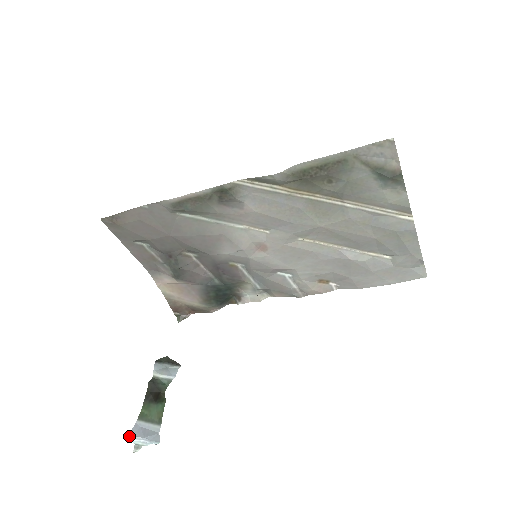
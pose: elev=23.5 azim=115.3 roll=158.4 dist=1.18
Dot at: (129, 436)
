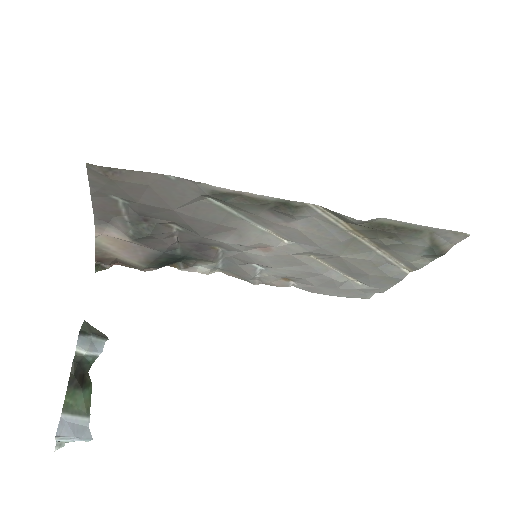
Dot at: (56, 437)
